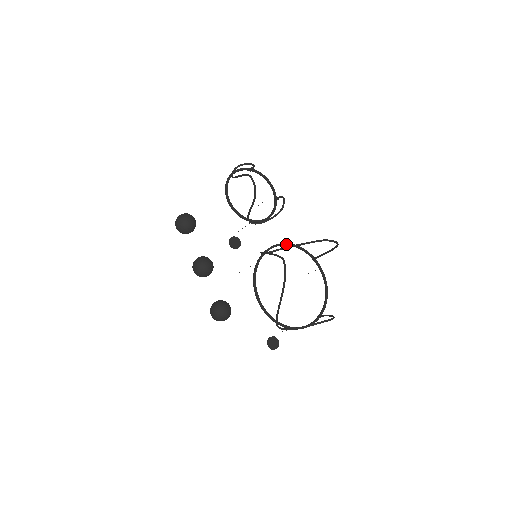
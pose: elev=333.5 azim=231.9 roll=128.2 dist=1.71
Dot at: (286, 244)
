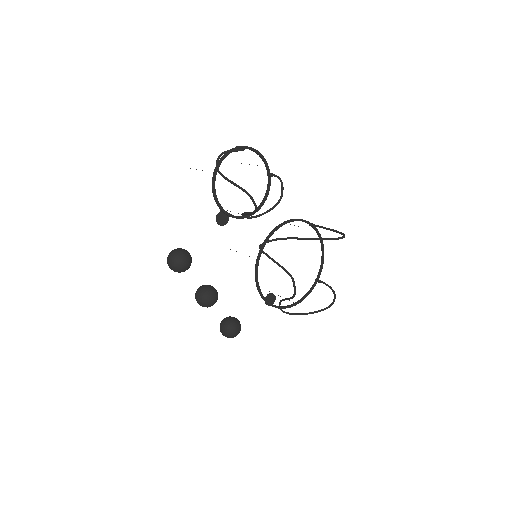
Dot at: (284, 224)
